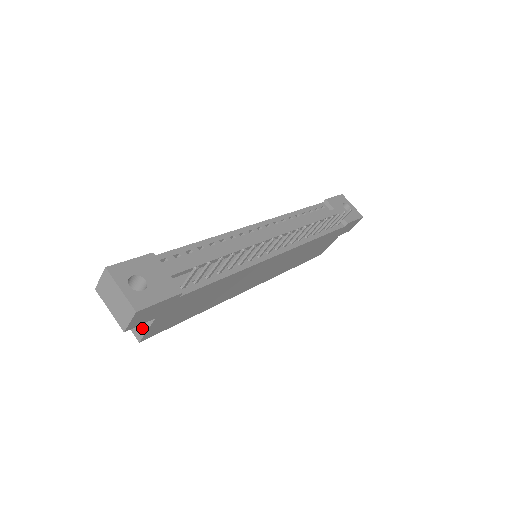
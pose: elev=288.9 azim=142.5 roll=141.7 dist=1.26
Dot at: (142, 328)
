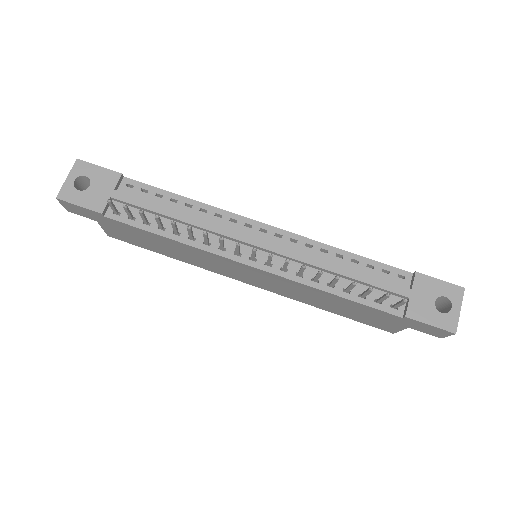
Dot at: occluded
